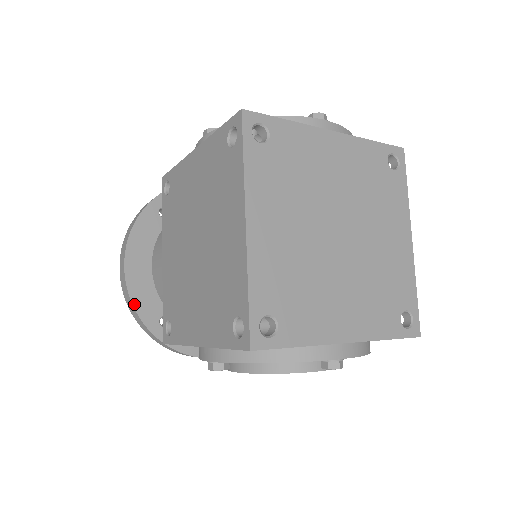
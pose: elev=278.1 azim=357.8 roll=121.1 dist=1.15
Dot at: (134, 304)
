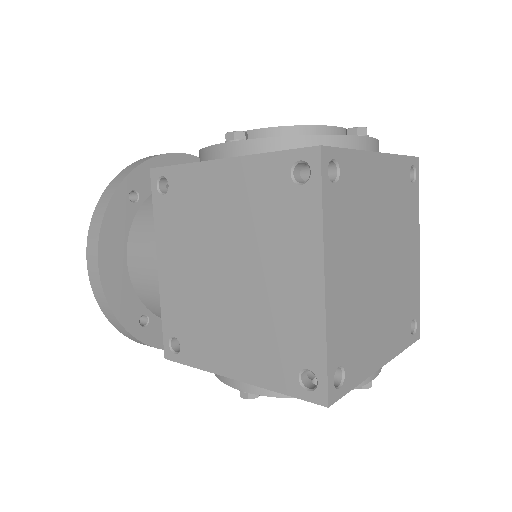
Dot at: (113, 309)
